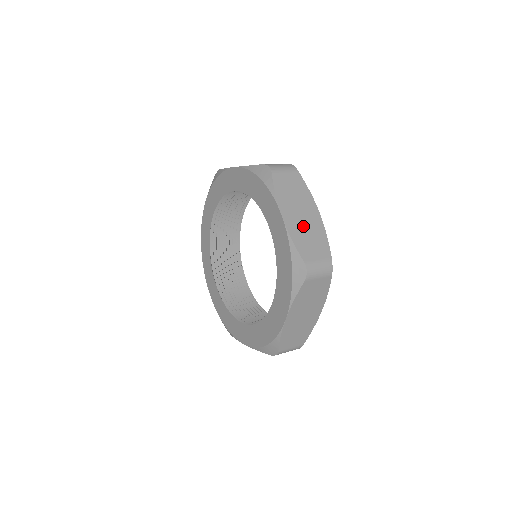
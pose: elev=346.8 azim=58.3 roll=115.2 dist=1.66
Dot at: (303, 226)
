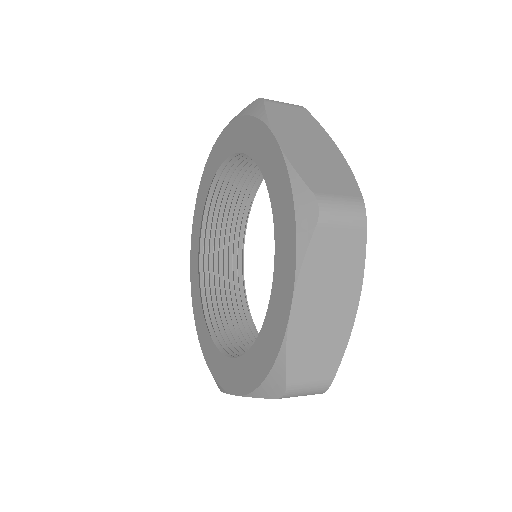
Dot at: (312, 157)
